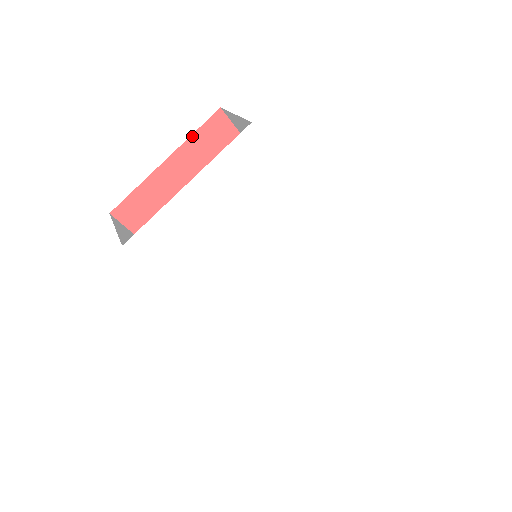
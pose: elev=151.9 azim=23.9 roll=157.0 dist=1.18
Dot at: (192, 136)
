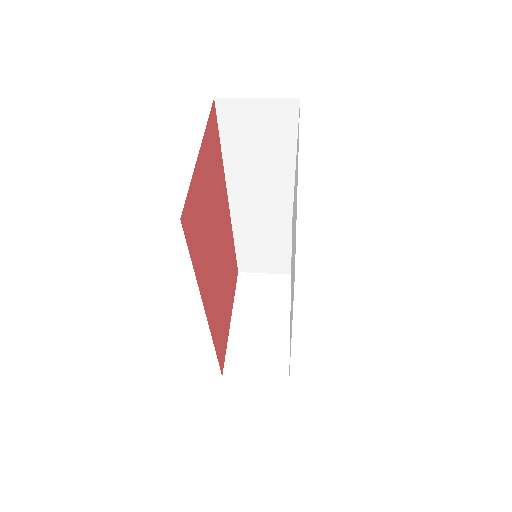
Dot at: (207, 125)
